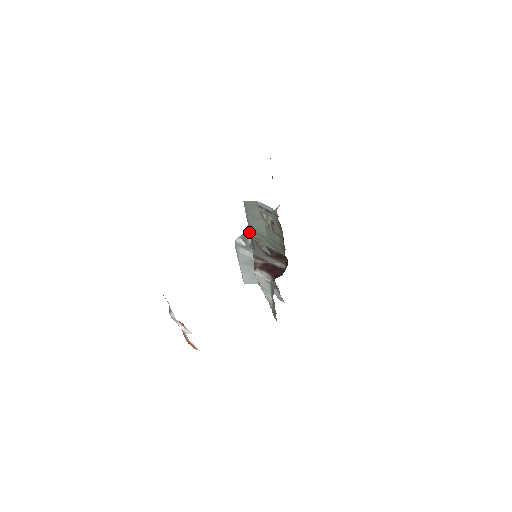
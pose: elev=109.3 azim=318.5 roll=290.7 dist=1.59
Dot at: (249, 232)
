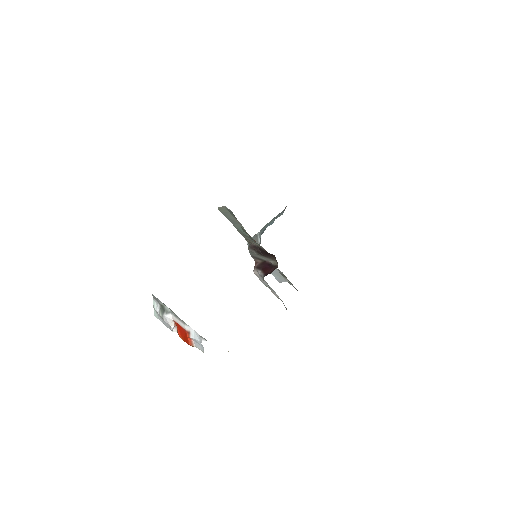
Dot at: (259, 233)
